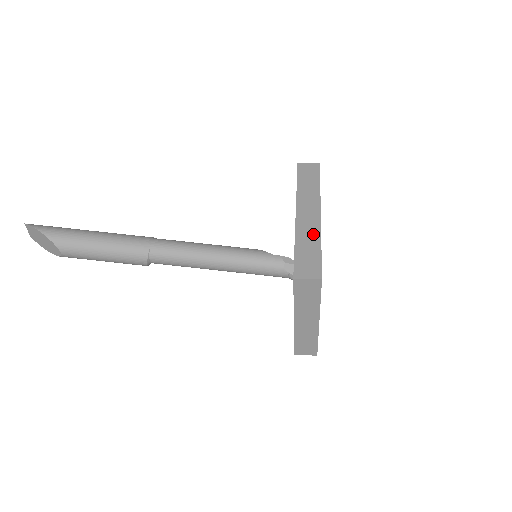
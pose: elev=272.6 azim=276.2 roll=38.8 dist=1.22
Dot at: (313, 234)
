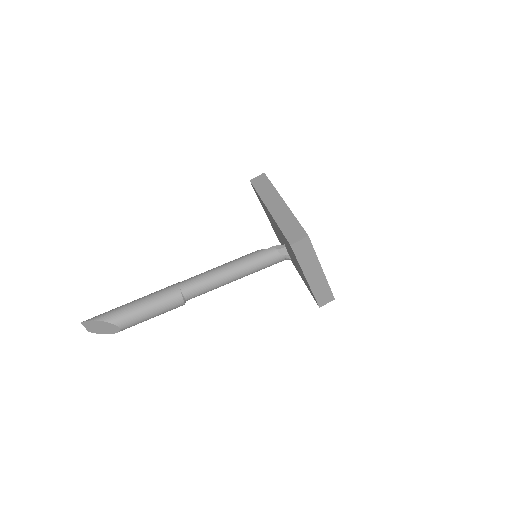
Dot at: (287, 215)
